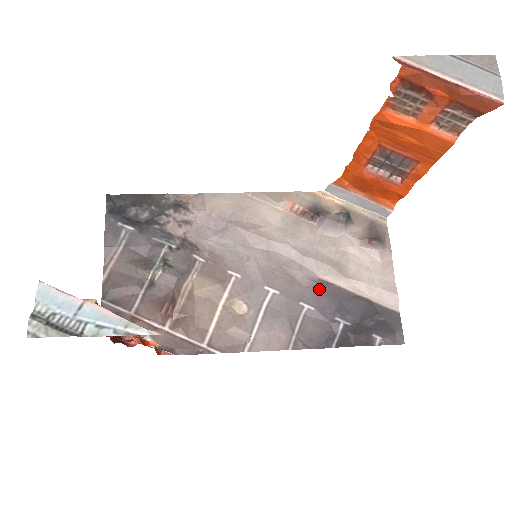
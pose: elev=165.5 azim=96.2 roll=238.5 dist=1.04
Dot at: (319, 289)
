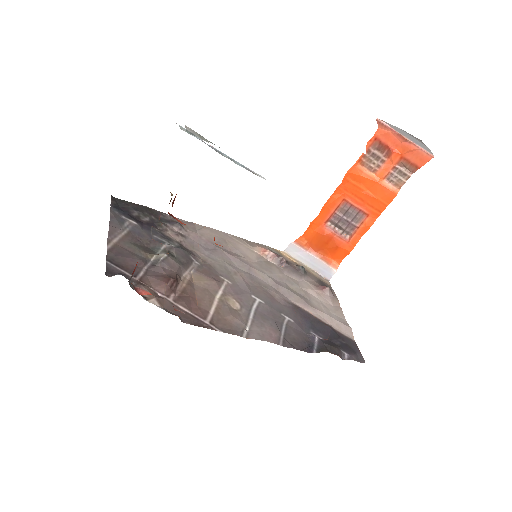
Dot at: (294, 309)
